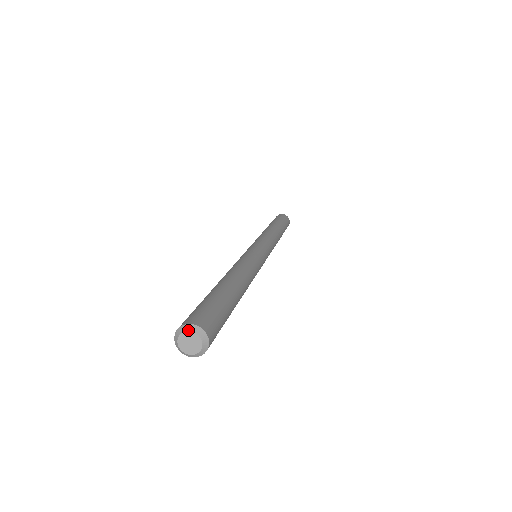
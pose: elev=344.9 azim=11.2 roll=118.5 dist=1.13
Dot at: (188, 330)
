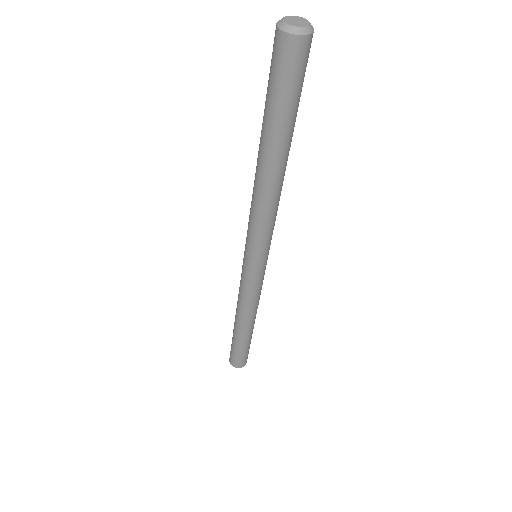
Dot at: (287, 16)
